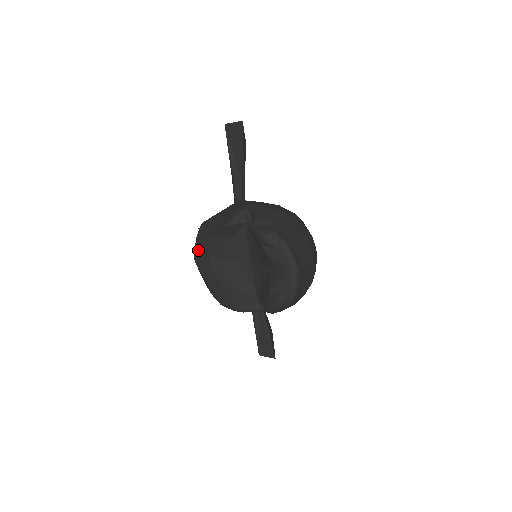
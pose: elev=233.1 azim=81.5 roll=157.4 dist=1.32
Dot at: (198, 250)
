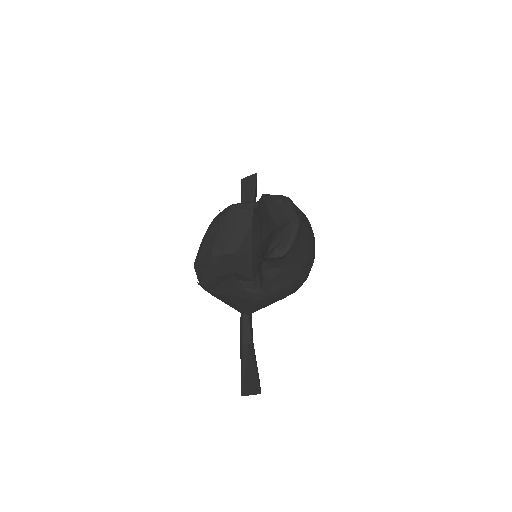
Dot at: (200, 251)
